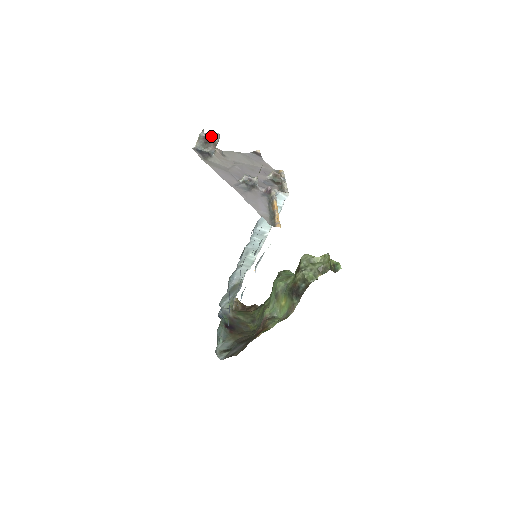
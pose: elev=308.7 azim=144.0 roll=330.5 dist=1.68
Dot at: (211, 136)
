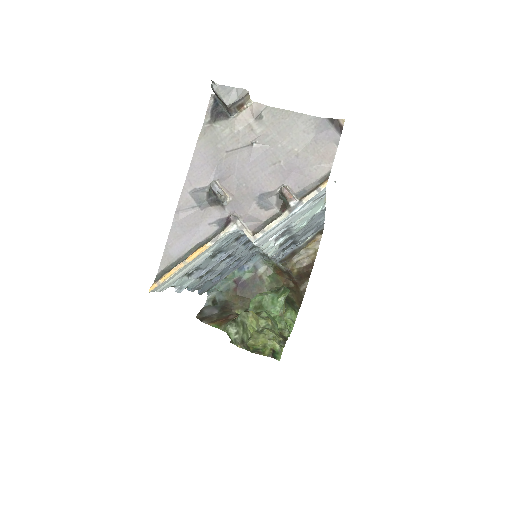
Dot at: (224, 93)
